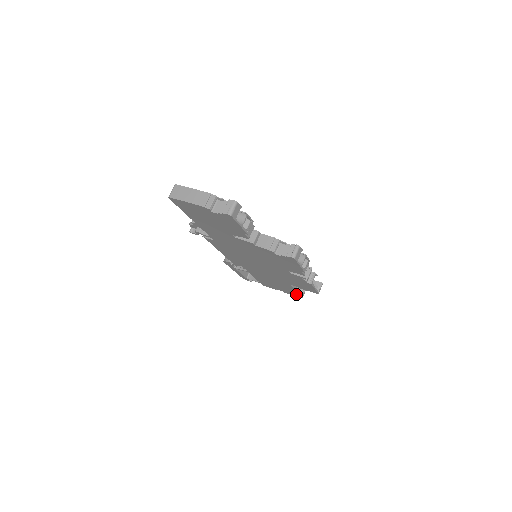
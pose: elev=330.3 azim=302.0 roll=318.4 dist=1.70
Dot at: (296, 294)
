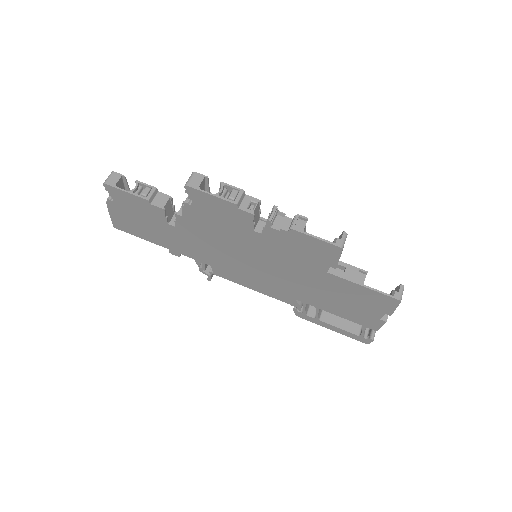
Dot at: (382, 298)
